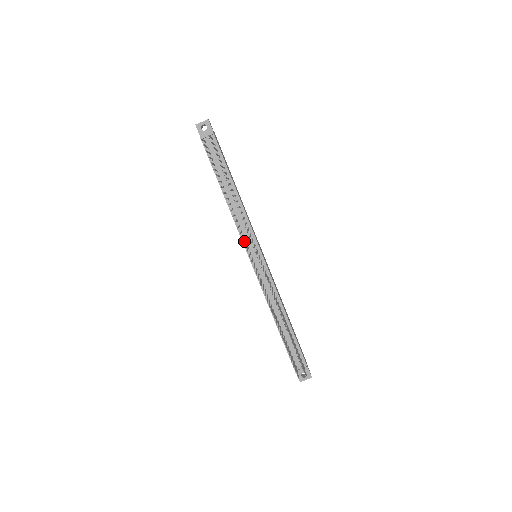
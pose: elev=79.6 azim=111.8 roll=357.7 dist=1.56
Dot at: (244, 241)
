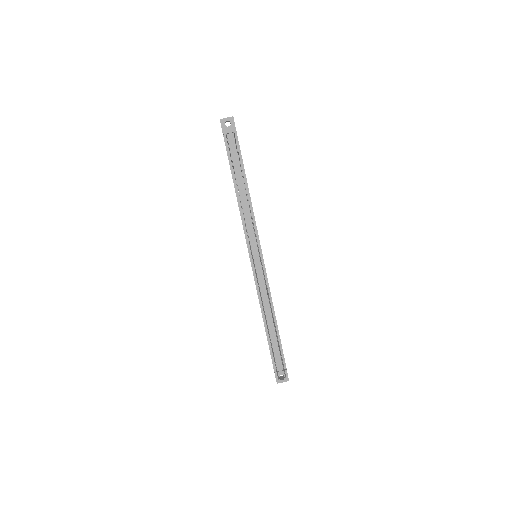
Dot at: (247, 240)
